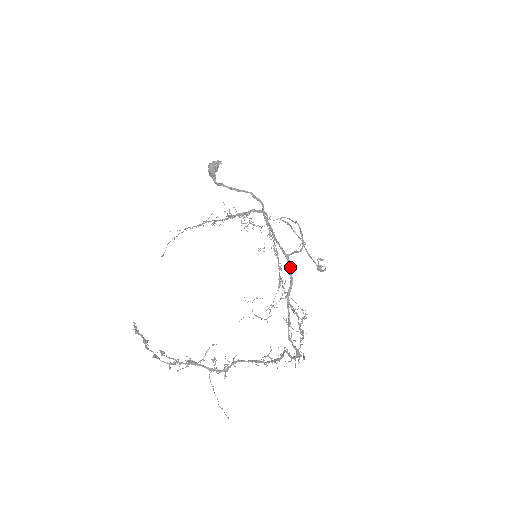
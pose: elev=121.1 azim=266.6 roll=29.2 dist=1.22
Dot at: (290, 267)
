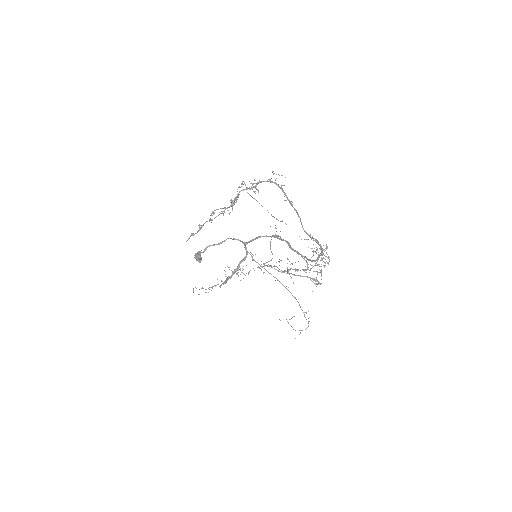
Dot at: (279, 238)
